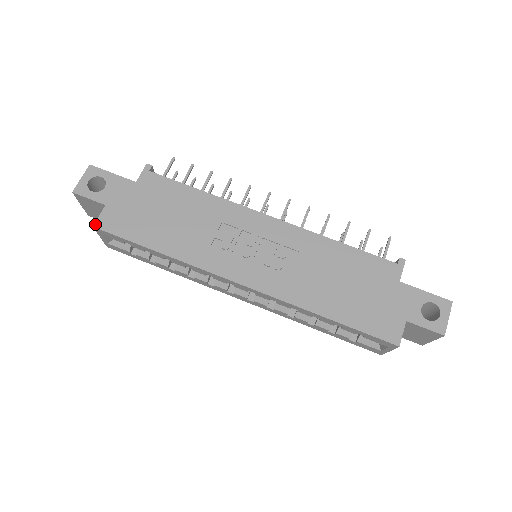
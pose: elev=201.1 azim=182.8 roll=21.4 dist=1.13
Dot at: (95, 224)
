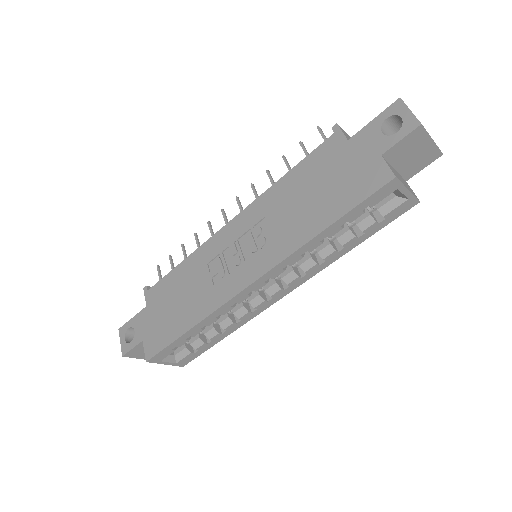
Dot at: (146, 359)
